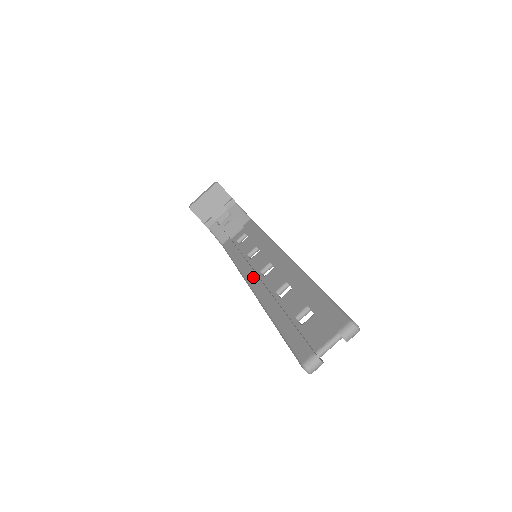
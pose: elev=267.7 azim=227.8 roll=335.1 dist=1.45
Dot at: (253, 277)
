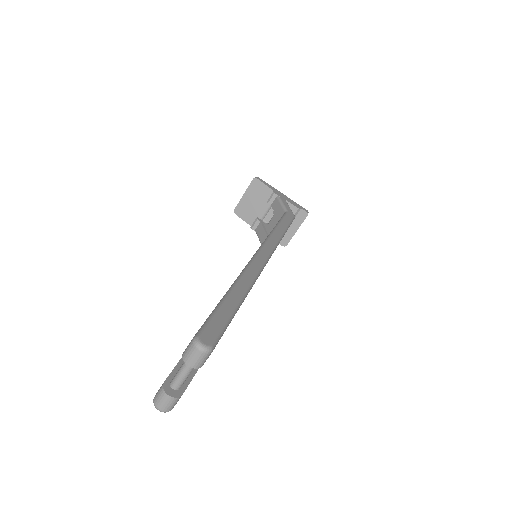
Dot at: occluded
